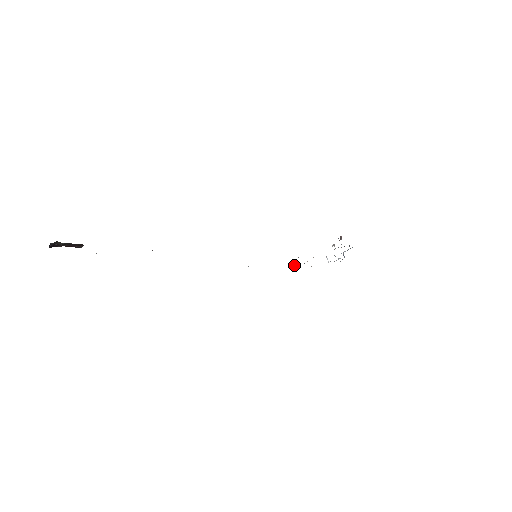
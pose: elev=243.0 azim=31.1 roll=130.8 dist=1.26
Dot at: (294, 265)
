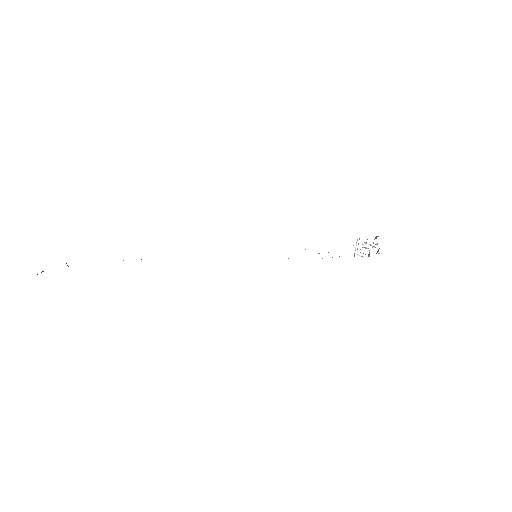
Dot at: occluded
